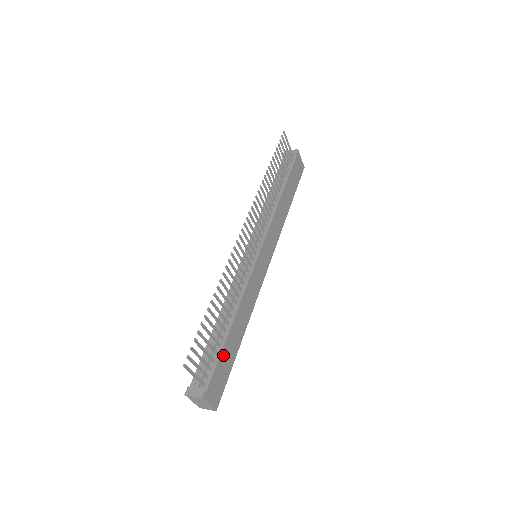
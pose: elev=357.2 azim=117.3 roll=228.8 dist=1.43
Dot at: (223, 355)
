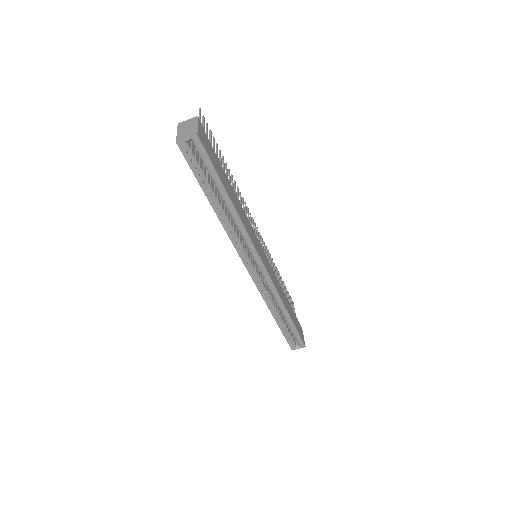
Dot at: (219, 164)
